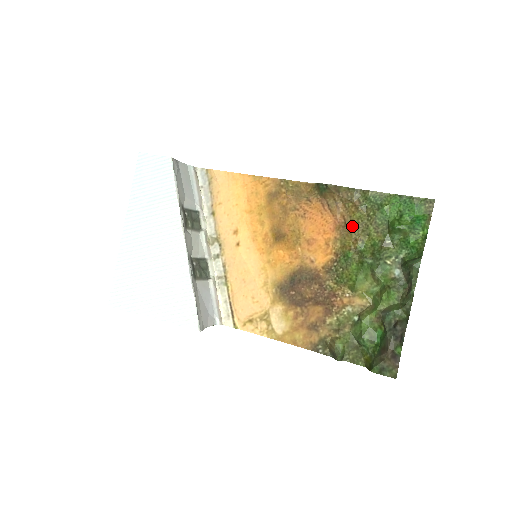
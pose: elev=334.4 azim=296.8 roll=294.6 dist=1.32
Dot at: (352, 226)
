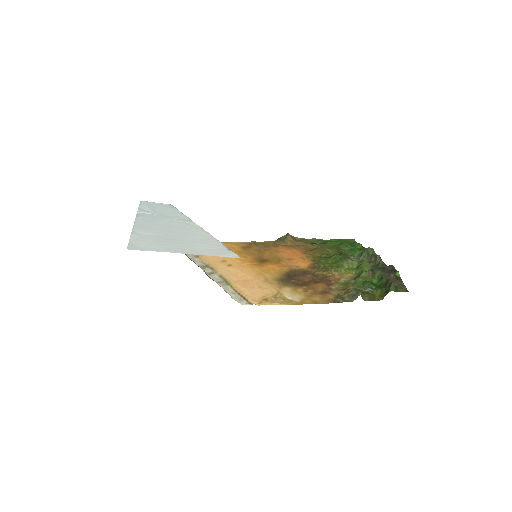
Dot at: (315, 250)
